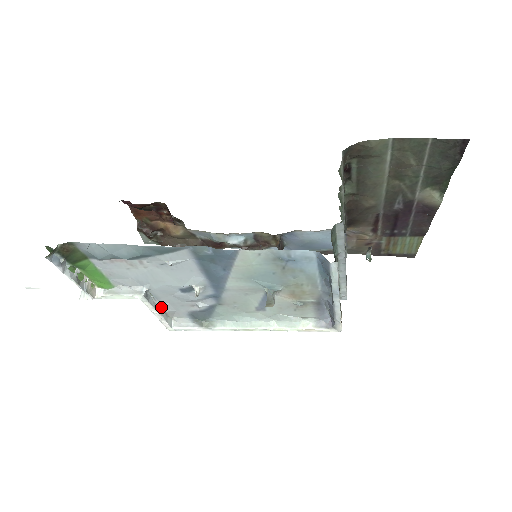
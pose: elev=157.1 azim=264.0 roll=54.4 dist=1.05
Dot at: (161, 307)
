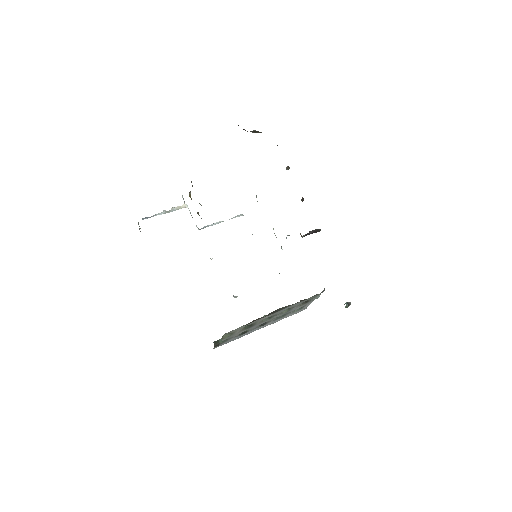
Dot at: occluded
